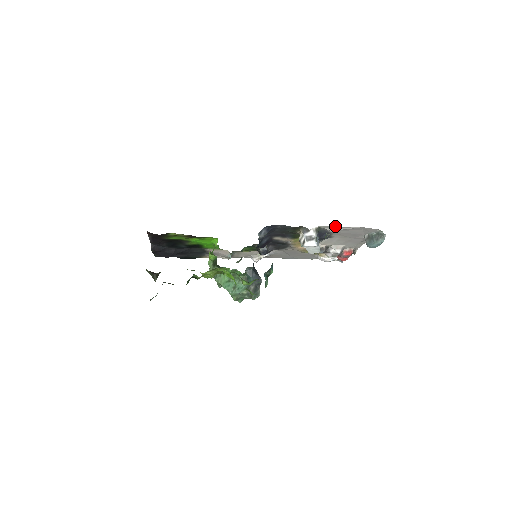
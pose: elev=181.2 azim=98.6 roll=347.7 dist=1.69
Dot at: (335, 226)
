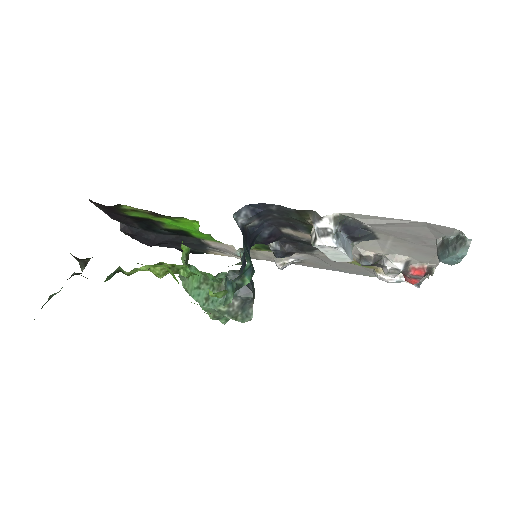
Dot at: occluded
